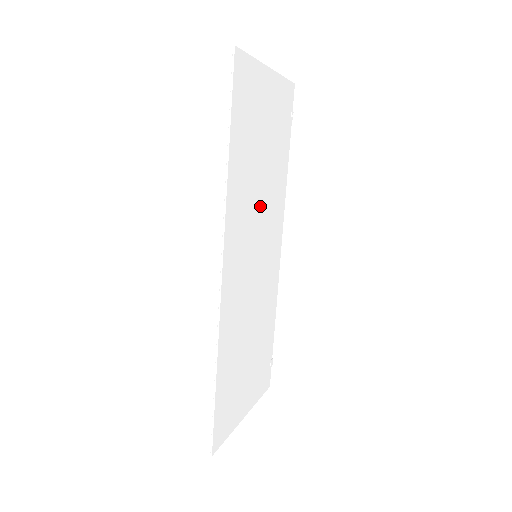
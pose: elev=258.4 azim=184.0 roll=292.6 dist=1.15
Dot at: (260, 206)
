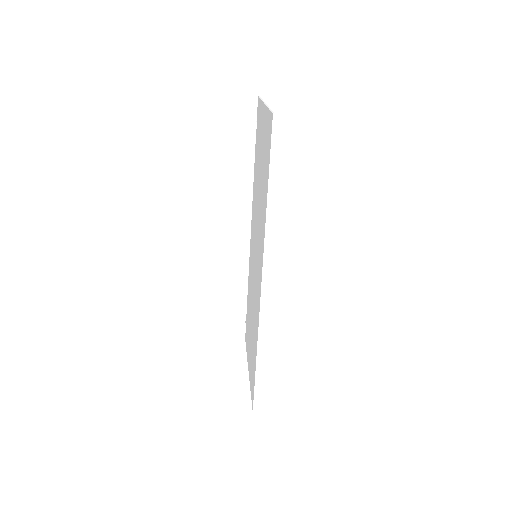
Dot at: occluded
